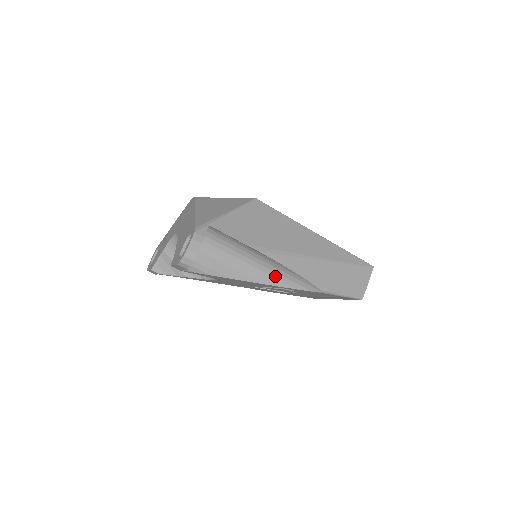
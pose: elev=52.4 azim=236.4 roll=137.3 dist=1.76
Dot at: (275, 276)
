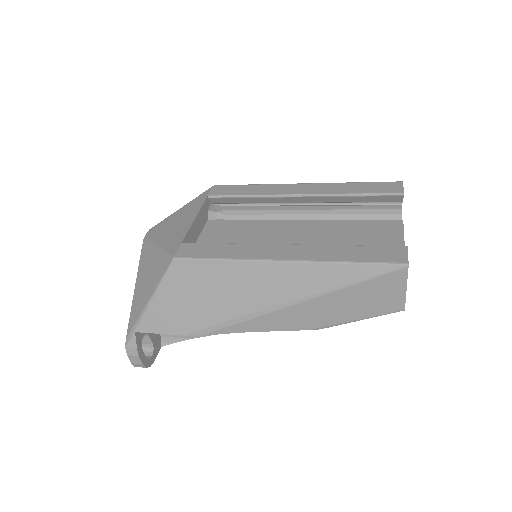
Dot at: occluded
